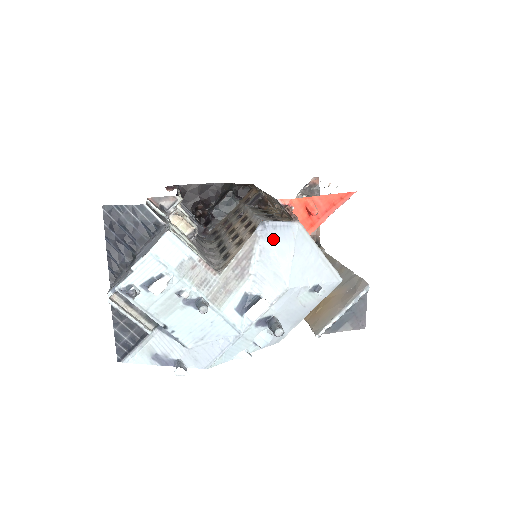
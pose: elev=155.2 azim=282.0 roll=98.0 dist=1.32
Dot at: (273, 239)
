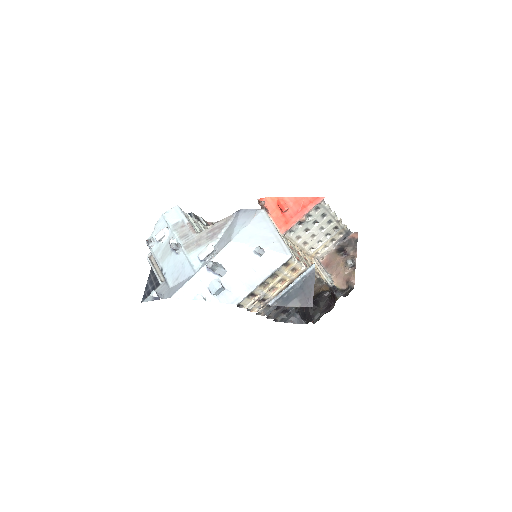
Dot at: (240, 217)
